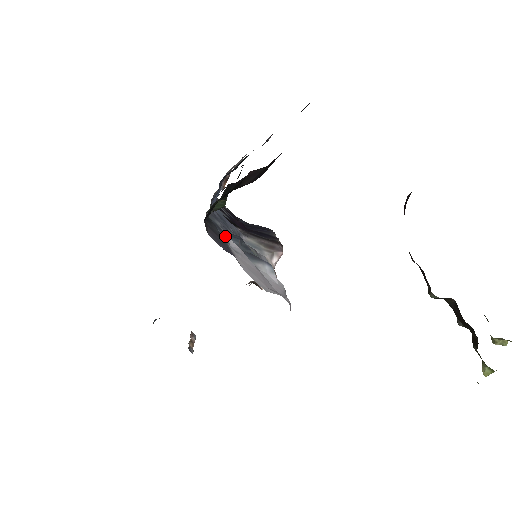
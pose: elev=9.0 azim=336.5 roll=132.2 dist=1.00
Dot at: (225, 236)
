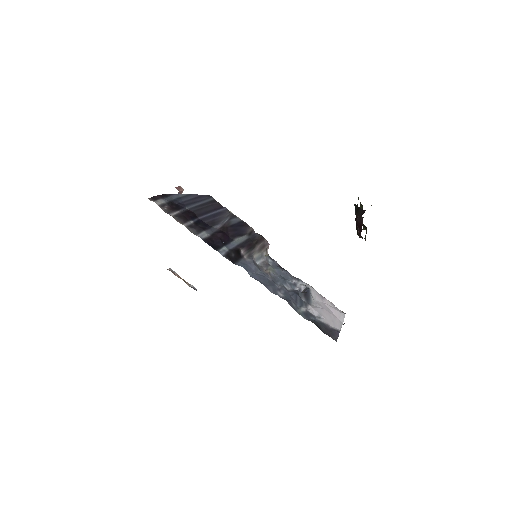
Dot at: (311, 315)
